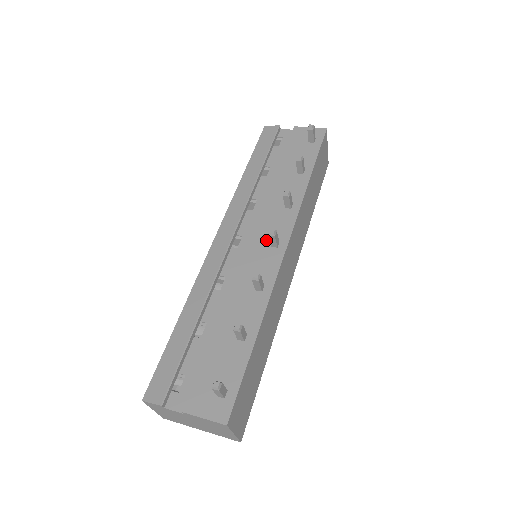
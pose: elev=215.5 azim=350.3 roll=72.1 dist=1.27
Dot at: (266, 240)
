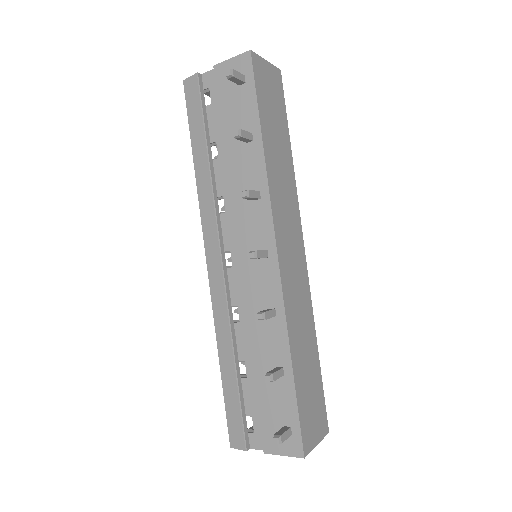
Dot at: occluded
